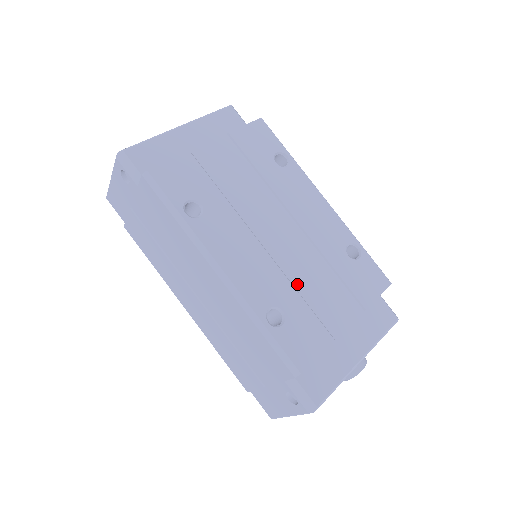
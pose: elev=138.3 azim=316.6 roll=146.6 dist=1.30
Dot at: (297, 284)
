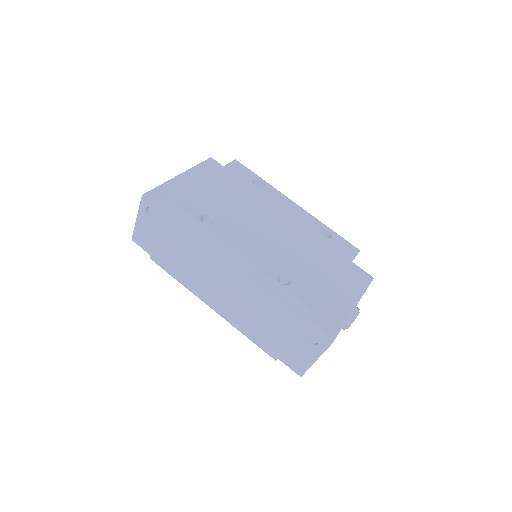
Dot at: (293, 257)
